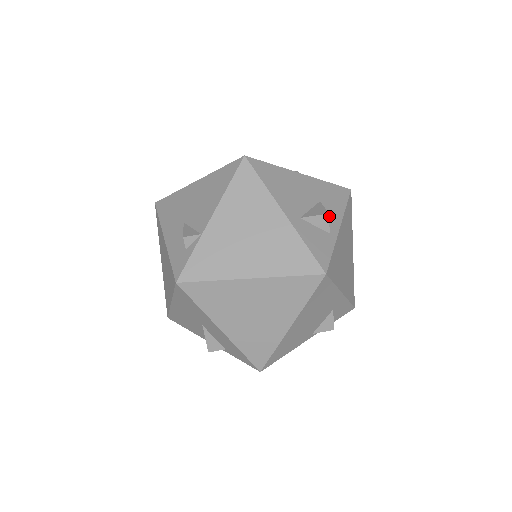
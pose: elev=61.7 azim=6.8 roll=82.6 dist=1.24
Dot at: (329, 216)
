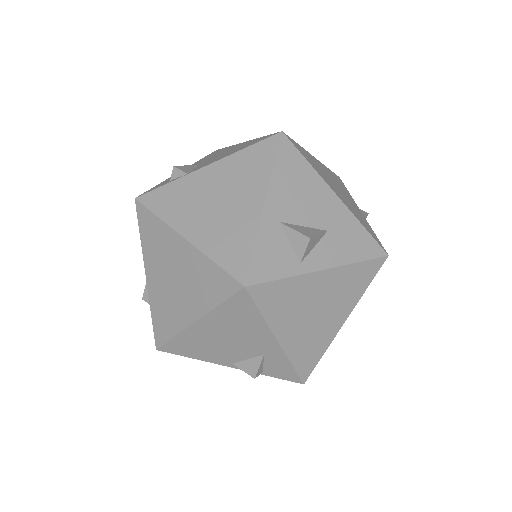
Dot at: (322, 250)
